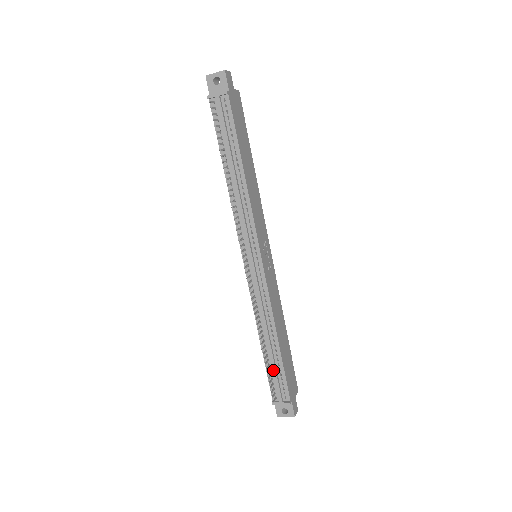
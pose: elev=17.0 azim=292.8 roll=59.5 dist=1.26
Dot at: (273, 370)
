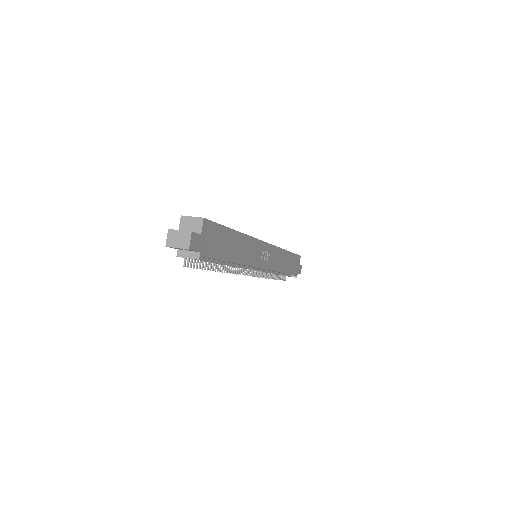
Dot at: occluded
